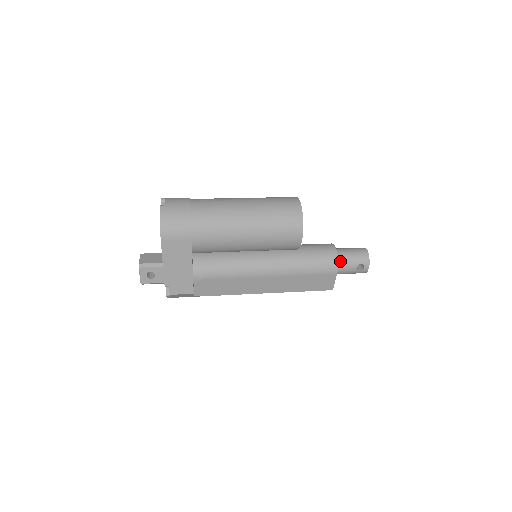
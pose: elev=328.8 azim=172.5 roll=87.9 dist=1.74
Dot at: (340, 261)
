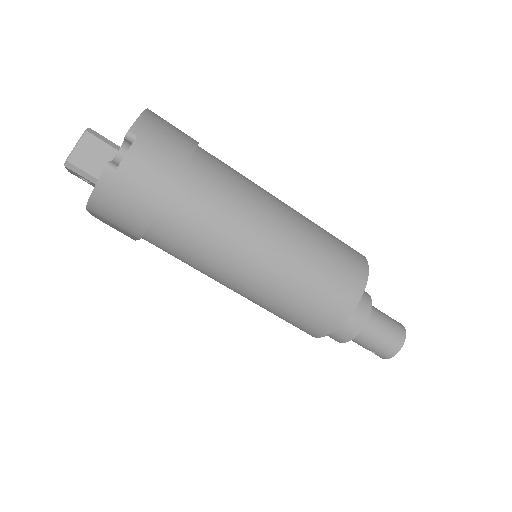
Dot at: occluded
